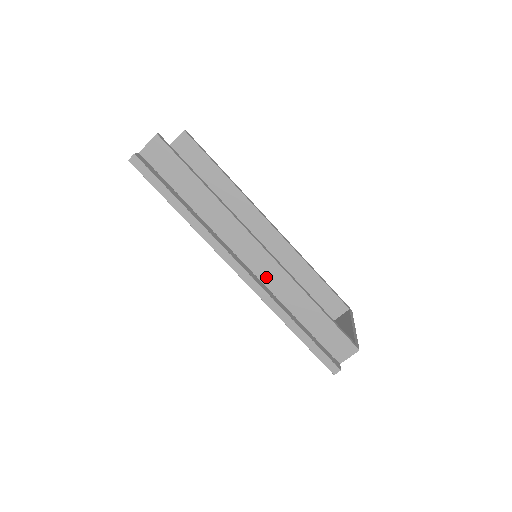
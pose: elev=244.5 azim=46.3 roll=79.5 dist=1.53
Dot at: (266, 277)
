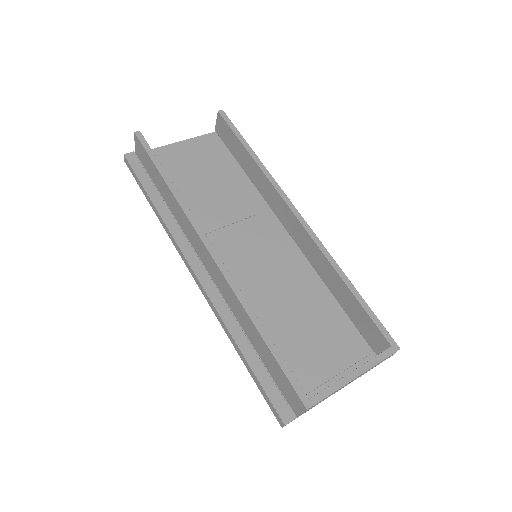
Dot at: (220, 286)
